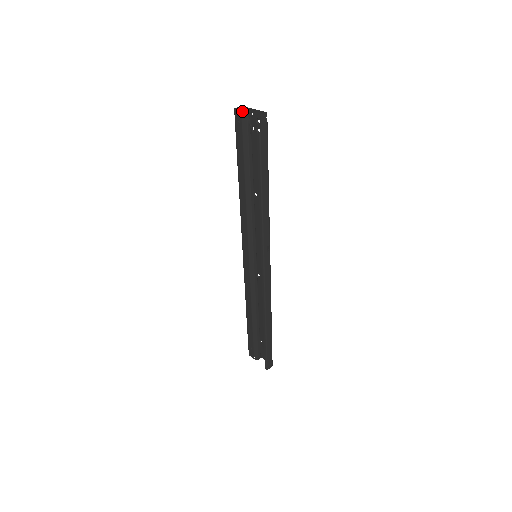
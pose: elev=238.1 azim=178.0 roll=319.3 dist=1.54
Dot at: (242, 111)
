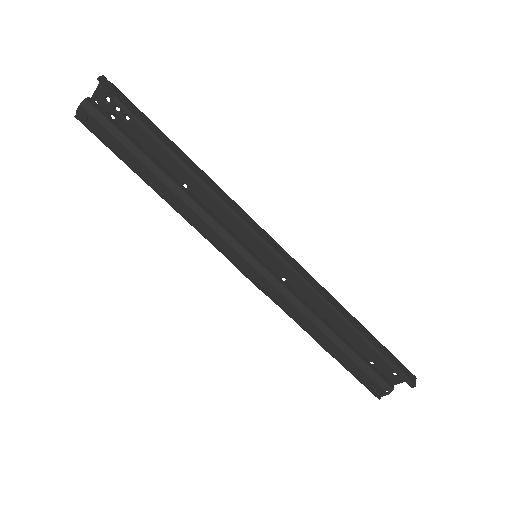
Dot at: (80, 104)
